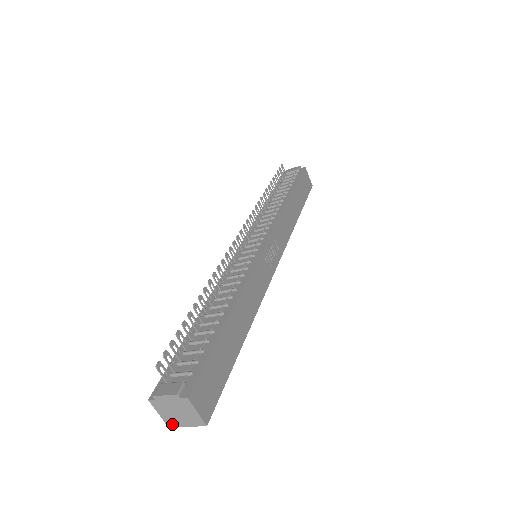
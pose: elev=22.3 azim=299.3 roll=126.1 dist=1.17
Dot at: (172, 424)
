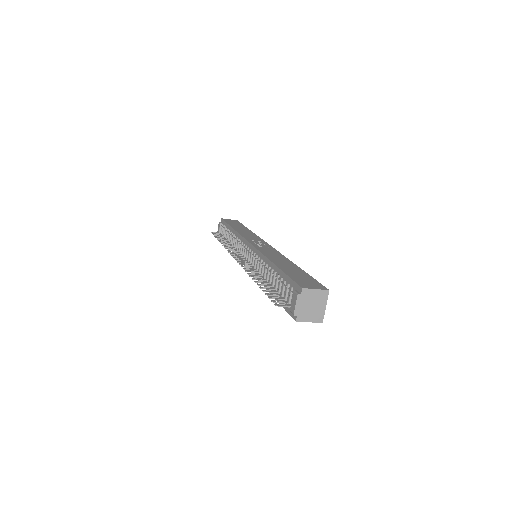
Dot at: (321, 318)
